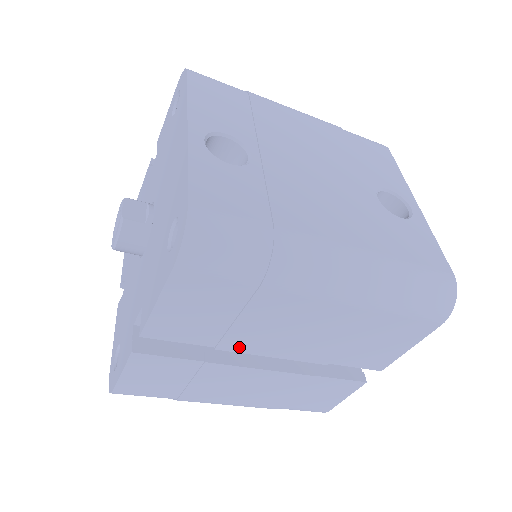
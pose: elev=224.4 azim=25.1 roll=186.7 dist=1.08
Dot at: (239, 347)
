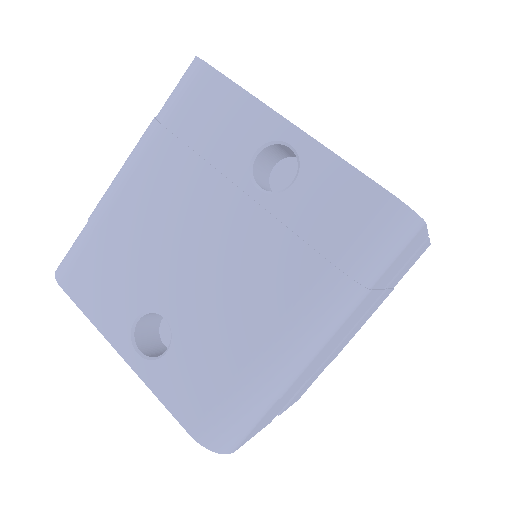
Dot at: (320, 365)
